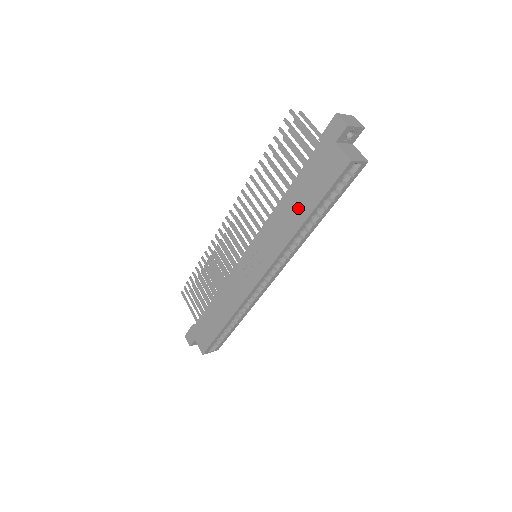
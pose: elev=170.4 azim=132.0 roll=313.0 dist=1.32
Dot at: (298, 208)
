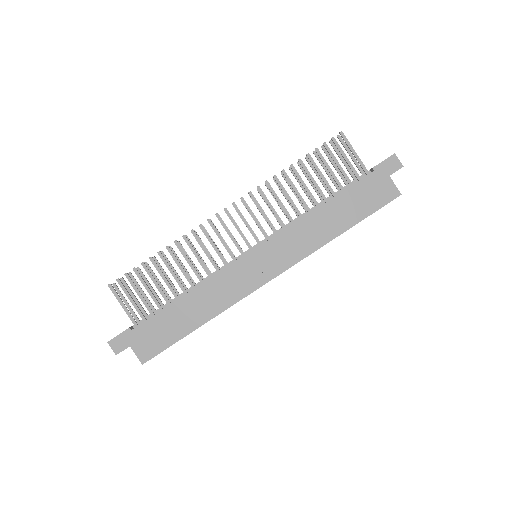
Dot at: (337, 220)
